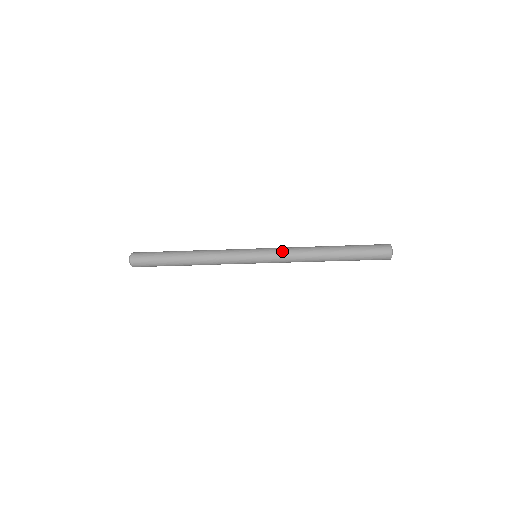
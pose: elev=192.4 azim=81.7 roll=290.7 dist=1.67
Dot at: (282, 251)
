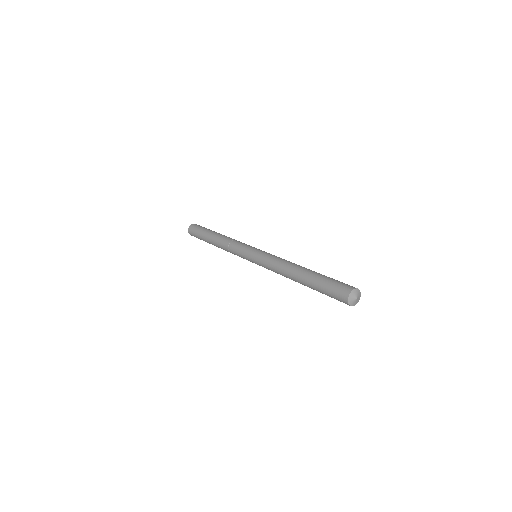
Dot at: (267, 261)
